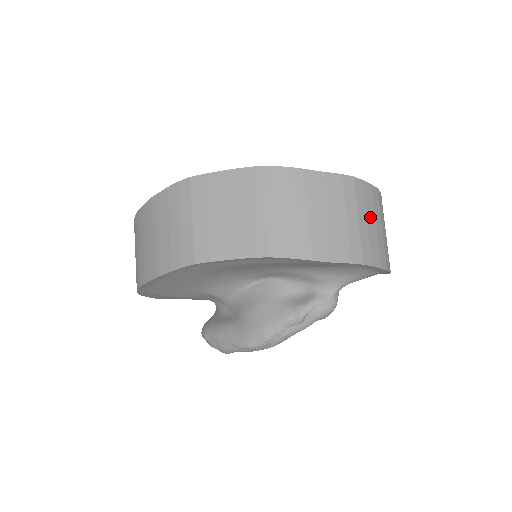
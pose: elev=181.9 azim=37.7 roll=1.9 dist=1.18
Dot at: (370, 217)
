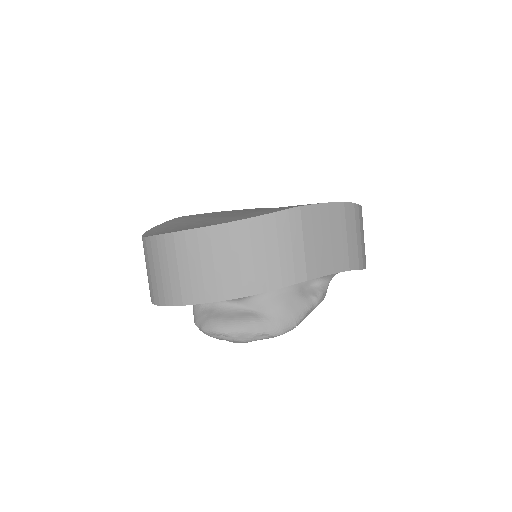
Dot at: occluded
